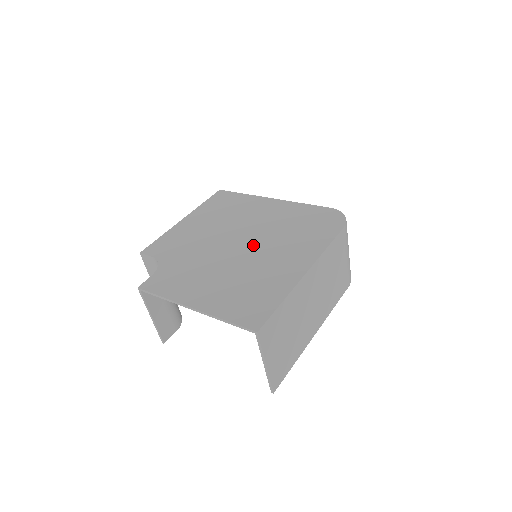
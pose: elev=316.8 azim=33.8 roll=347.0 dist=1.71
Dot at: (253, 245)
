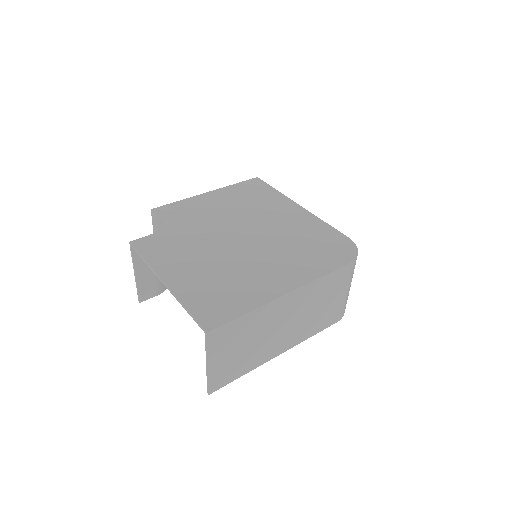
Dot at: (254, 245)
